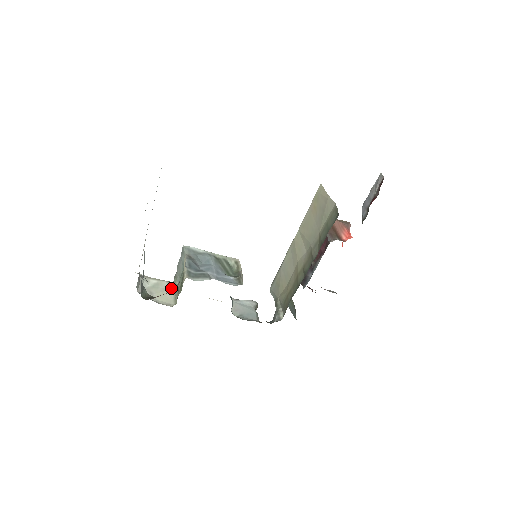
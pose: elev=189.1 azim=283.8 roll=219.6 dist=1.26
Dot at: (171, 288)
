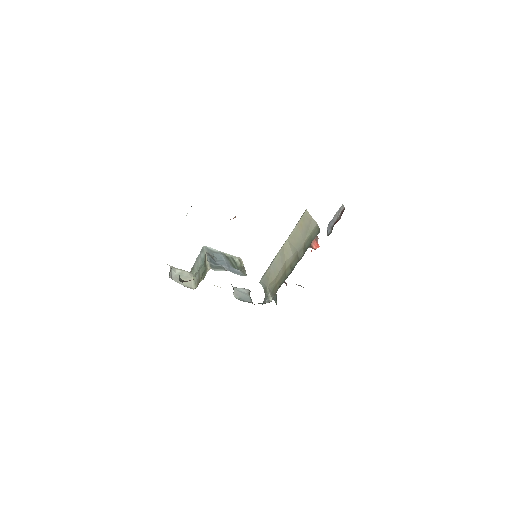
Dot at: (191, 276)
